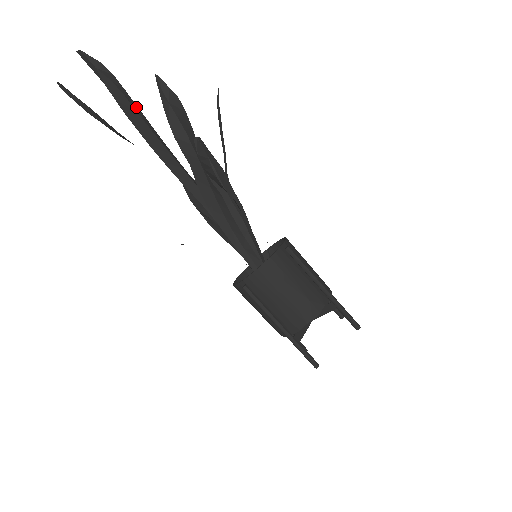
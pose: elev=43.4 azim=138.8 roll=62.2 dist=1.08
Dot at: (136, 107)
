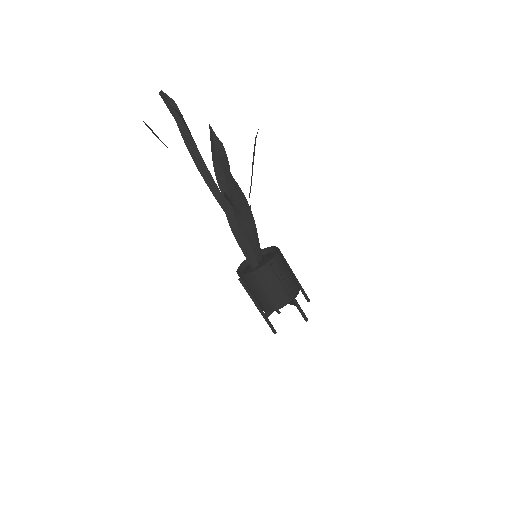
Dot at: (194, 141)
